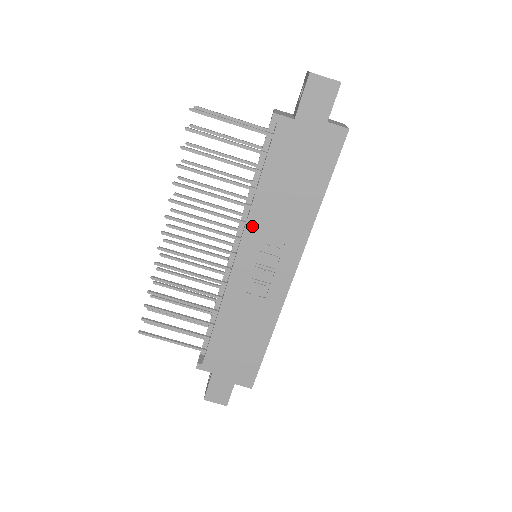
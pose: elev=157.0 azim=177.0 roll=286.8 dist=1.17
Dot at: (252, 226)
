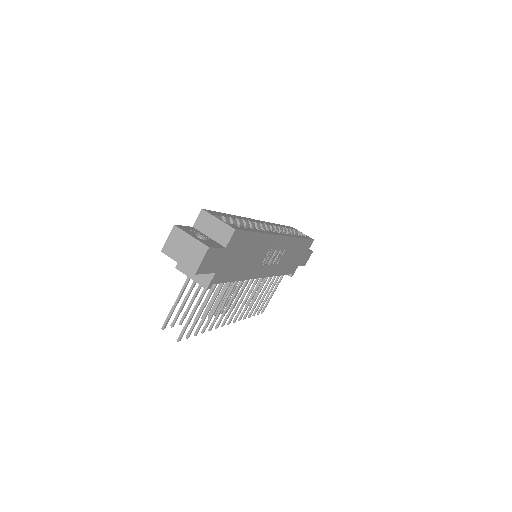
Dot at: (253, 275)
